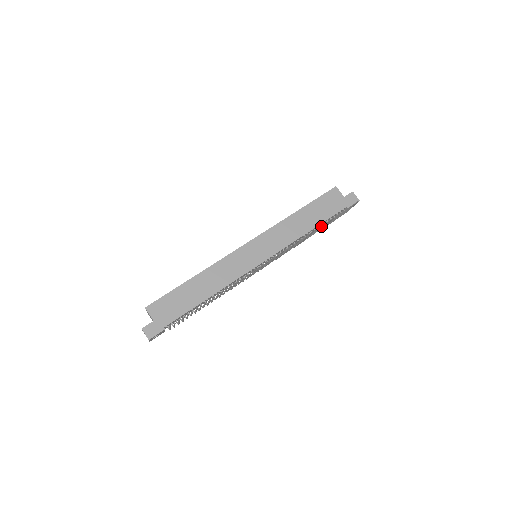
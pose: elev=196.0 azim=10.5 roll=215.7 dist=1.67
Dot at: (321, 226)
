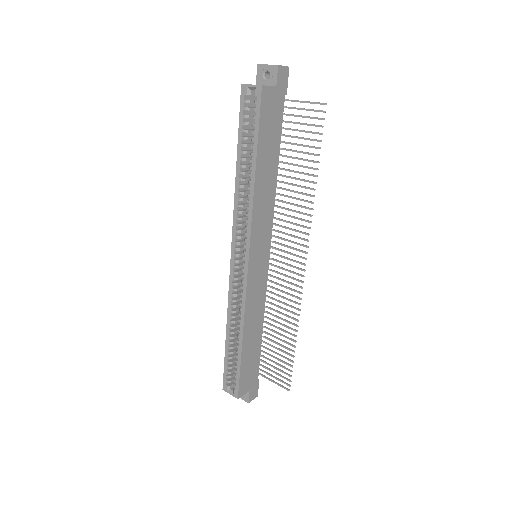
Dot at: occluded
